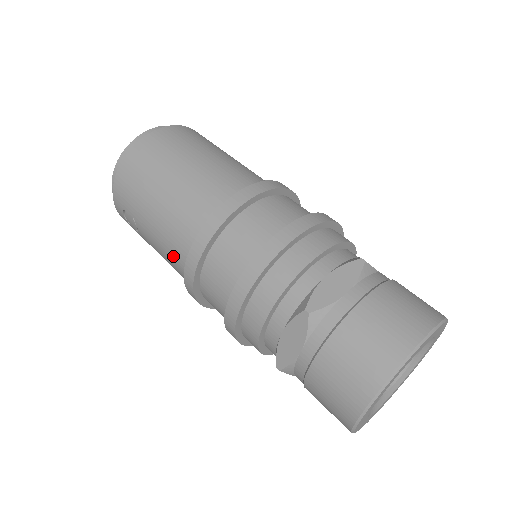
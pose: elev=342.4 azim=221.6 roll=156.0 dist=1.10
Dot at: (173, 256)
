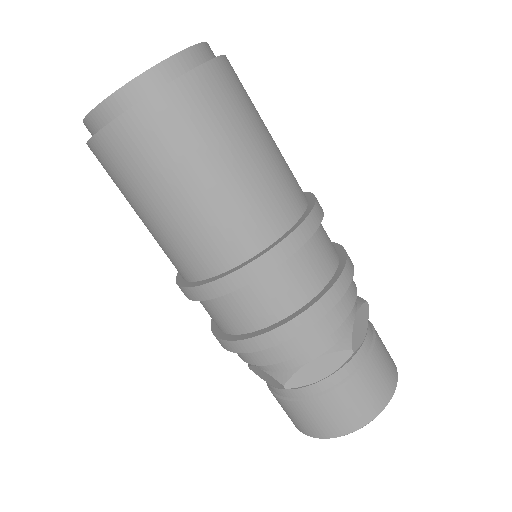
Dot at: occluded
